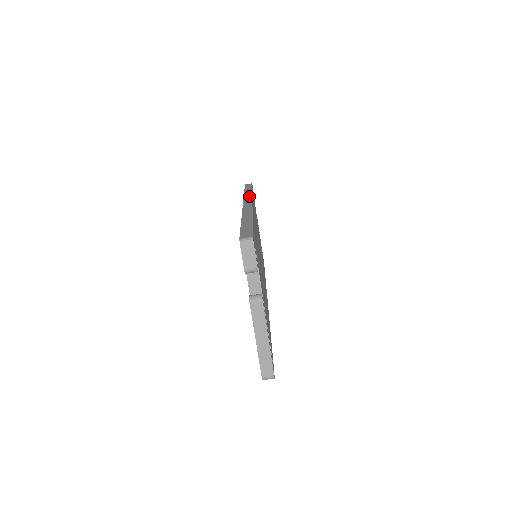
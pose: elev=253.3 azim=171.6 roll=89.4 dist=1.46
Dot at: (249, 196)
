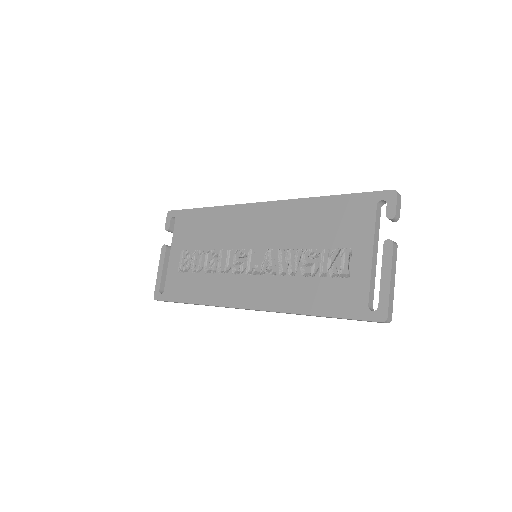
Dot at: occluded
